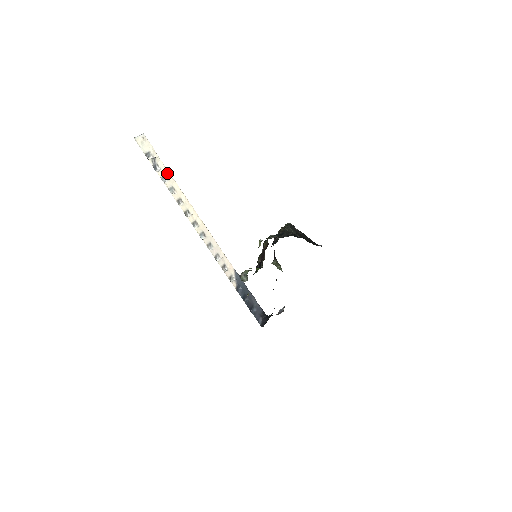
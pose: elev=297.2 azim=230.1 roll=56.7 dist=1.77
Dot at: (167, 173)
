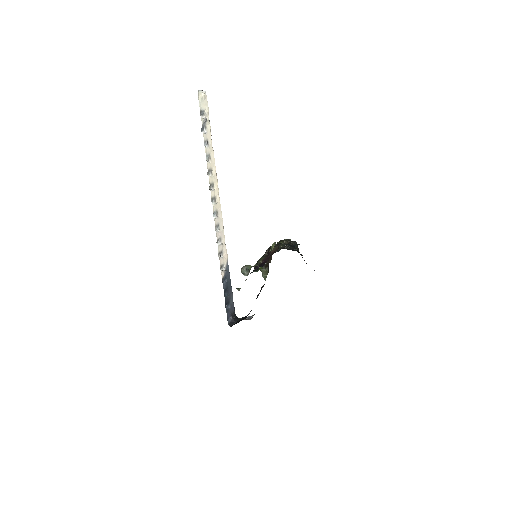
Dot at: (210, 139)
